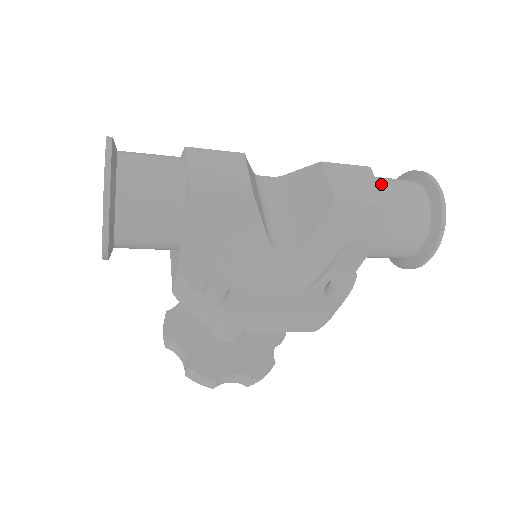
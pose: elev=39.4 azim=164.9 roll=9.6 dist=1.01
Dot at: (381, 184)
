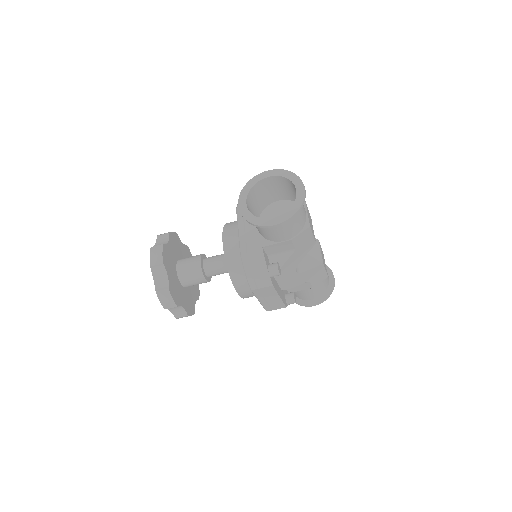
Dot at: occluded
